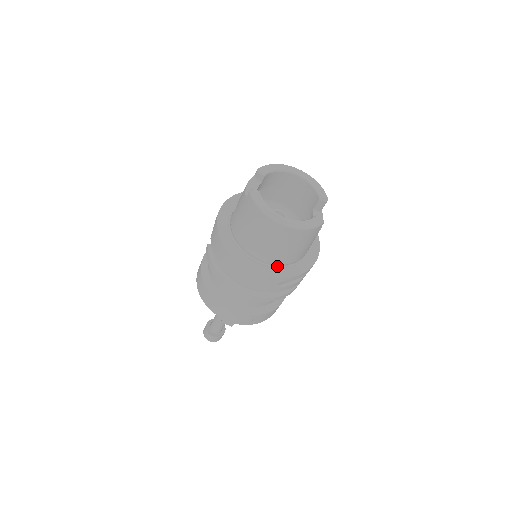
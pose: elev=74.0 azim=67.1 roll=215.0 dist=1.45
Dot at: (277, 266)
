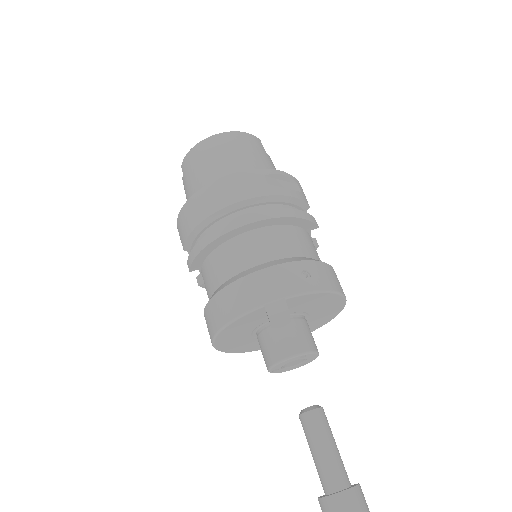
Dot at: occluded
